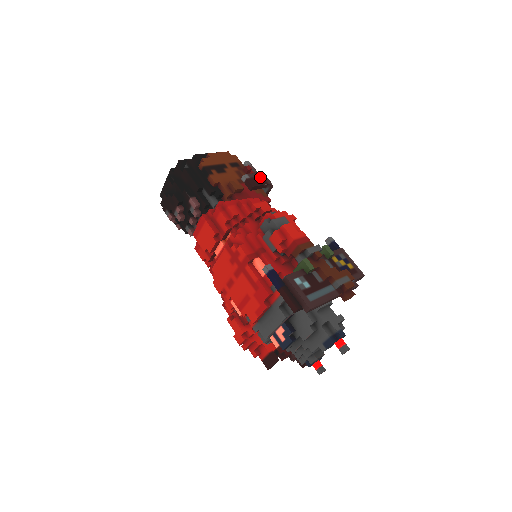
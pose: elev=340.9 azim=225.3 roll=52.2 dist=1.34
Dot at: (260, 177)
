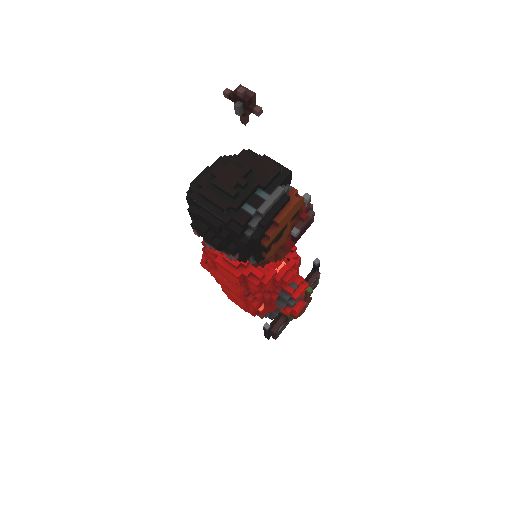
Dot at: (309, 223)
